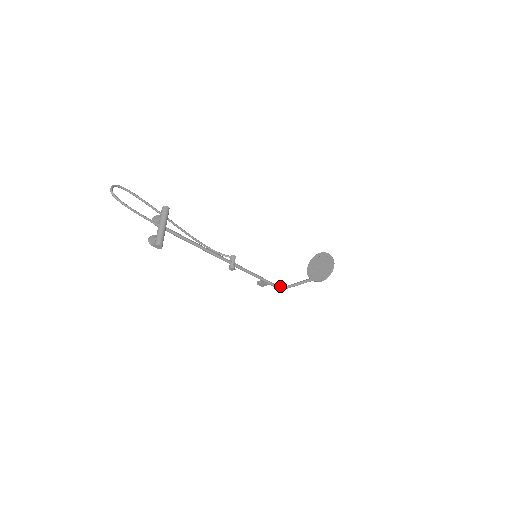
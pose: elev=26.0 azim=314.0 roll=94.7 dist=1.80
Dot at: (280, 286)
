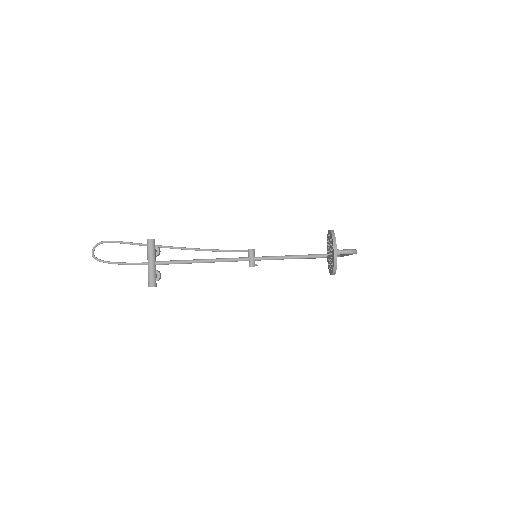
Dot at: occluded
